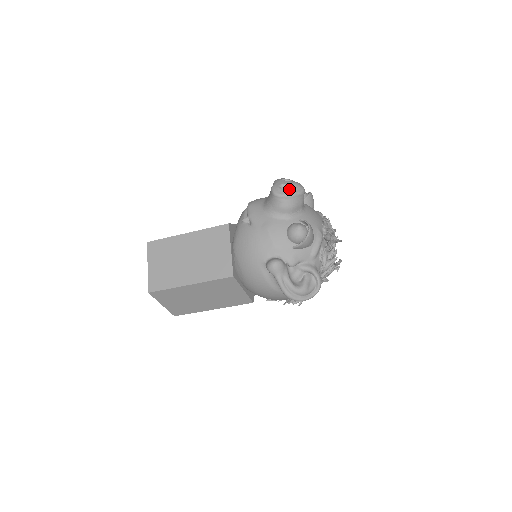
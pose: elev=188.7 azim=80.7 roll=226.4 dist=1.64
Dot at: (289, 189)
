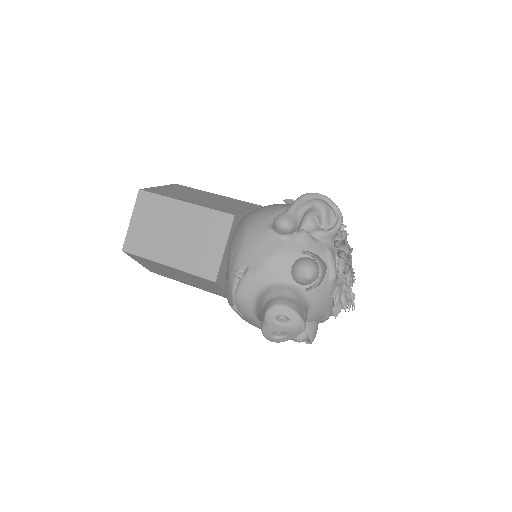
Dot at: (284, 338)
